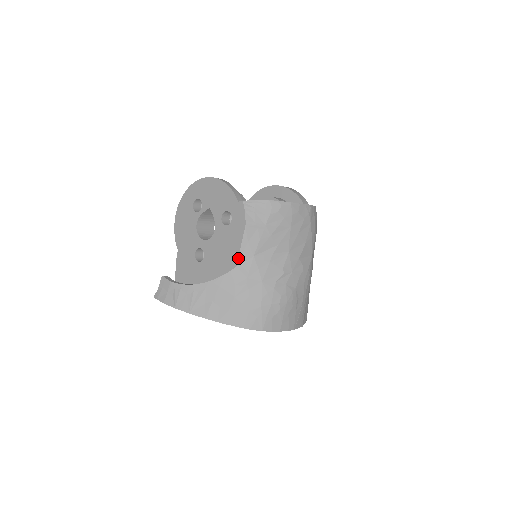
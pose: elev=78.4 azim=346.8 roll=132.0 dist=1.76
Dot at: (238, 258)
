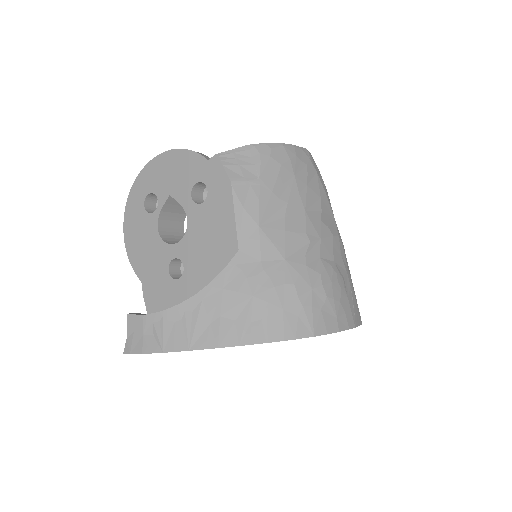
Dot at: (237, 236)
